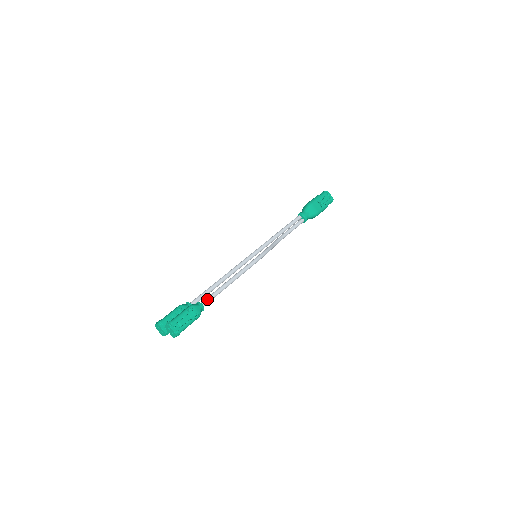
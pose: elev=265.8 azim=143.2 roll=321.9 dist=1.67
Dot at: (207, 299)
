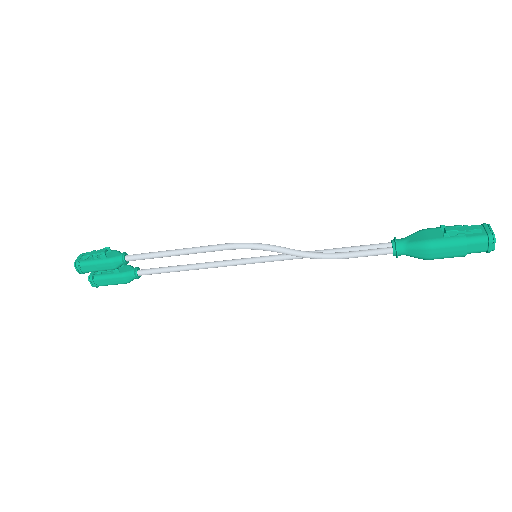
Dot at: (136, 254)
